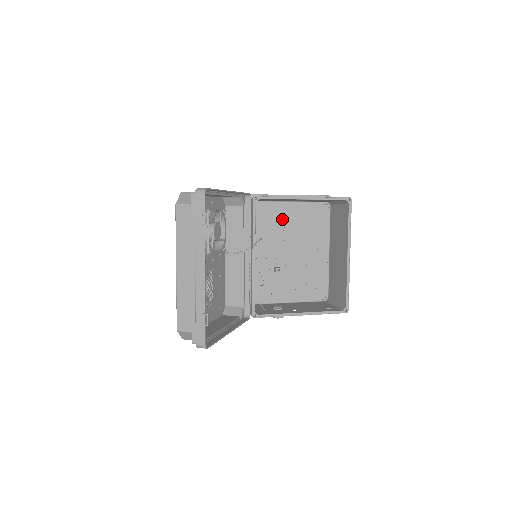
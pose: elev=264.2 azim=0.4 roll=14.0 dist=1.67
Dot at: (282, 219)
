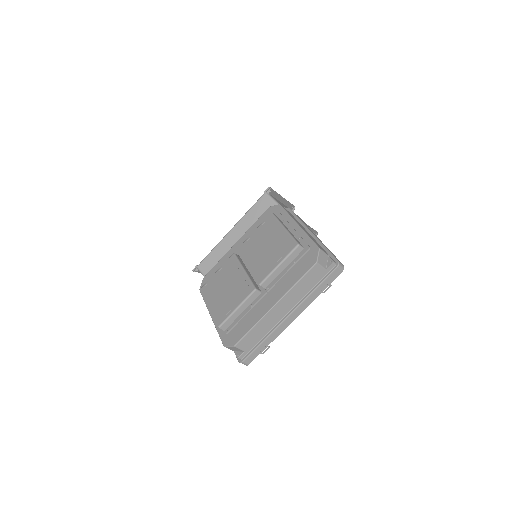
Dot at: occluded
